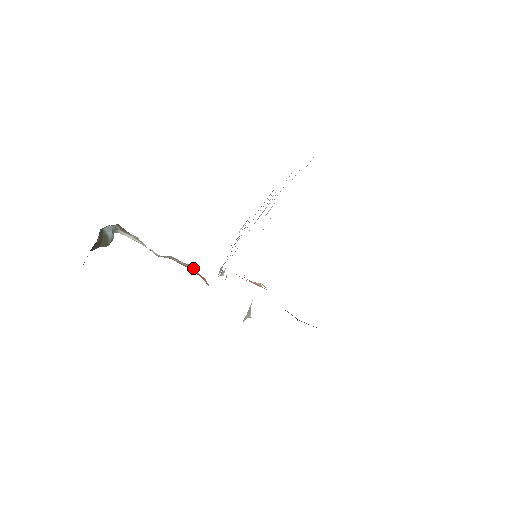
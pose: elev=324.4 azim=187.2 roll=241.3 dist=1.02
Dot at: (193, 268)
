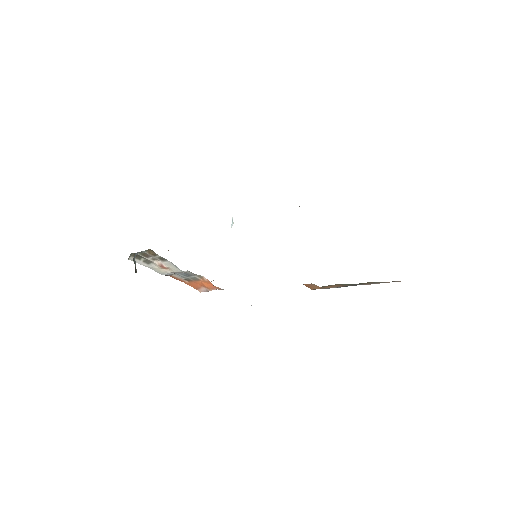
Dot at: (200, 278)
